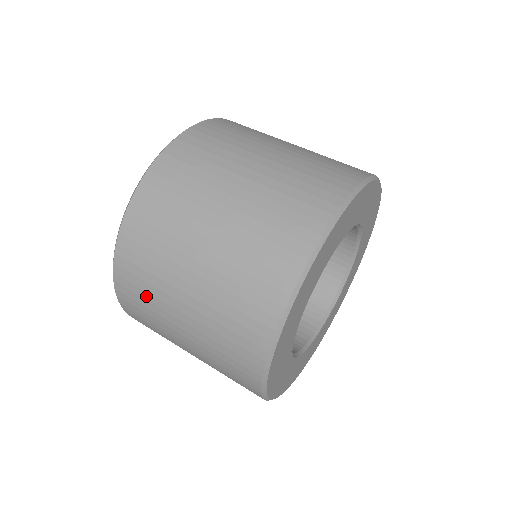
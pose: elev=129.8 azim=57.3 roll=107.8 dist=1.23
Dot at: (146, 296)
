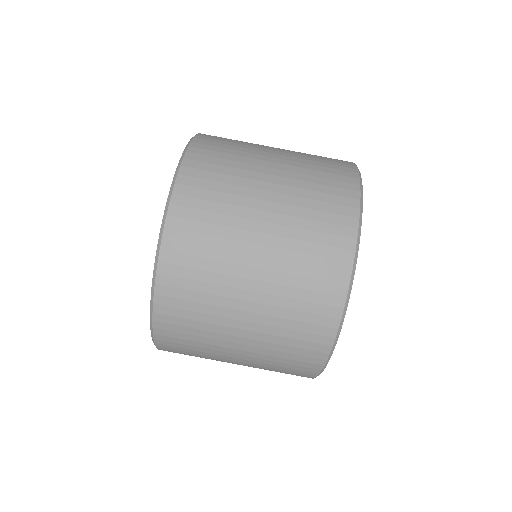
Dot at: occluded
